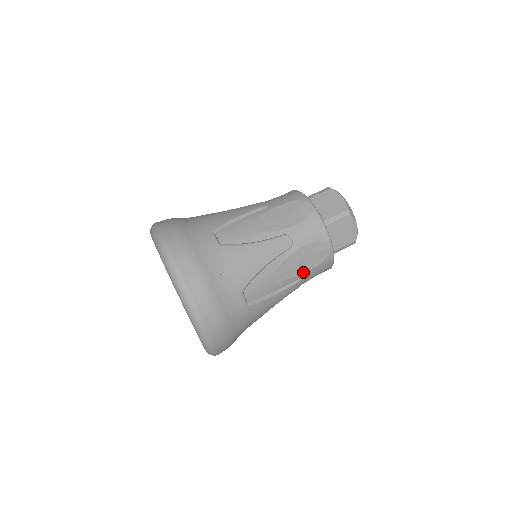
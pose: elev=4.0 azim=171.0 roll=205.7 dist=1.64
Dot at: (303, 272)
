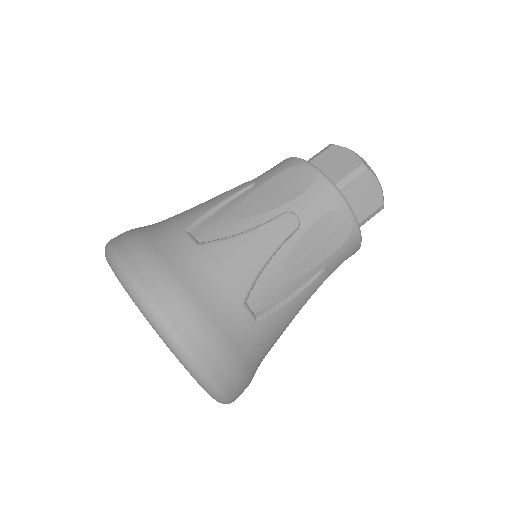
Dot at: occluded
